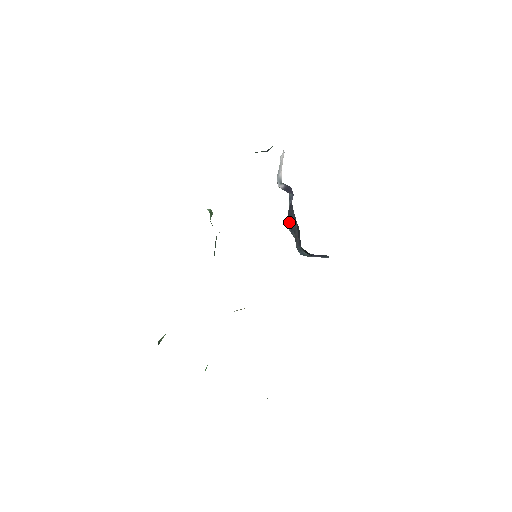
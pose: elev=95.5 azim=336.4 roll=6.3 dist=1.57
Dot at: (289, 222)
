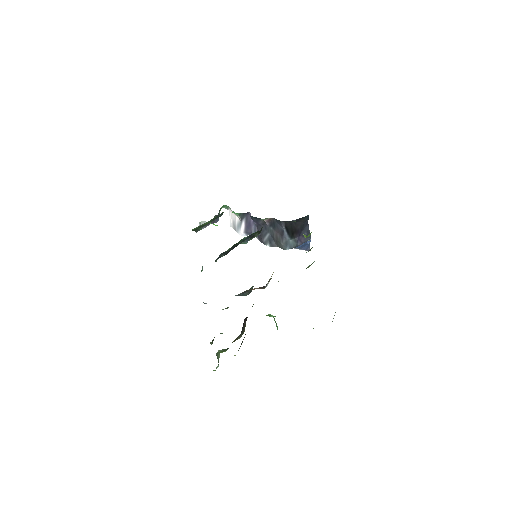
Dot at: (265, 239)
